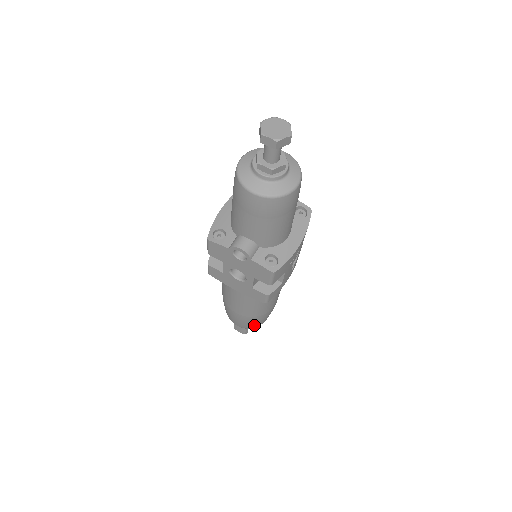
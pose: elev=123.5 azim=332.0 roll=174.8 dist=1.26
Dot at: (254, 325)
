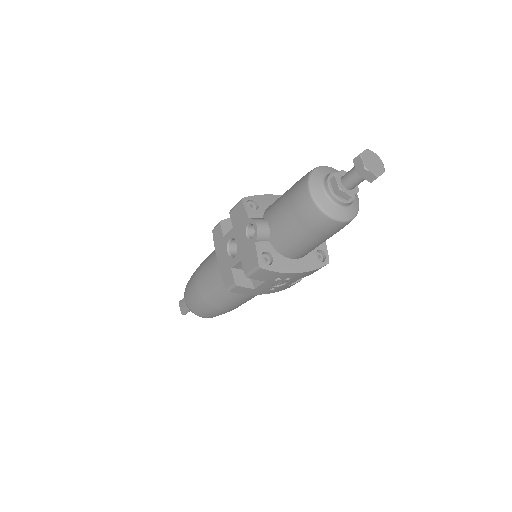
Dot at: (197, 310)
